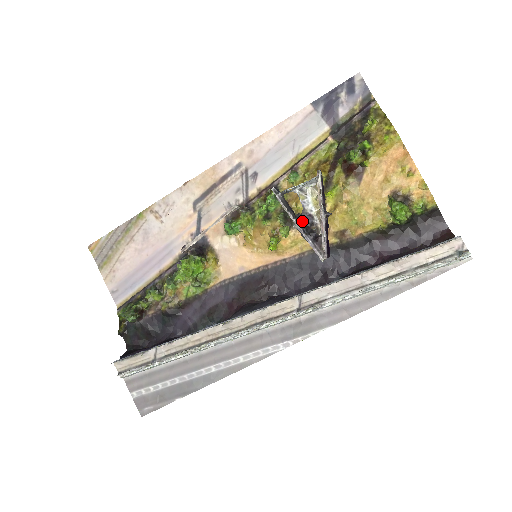
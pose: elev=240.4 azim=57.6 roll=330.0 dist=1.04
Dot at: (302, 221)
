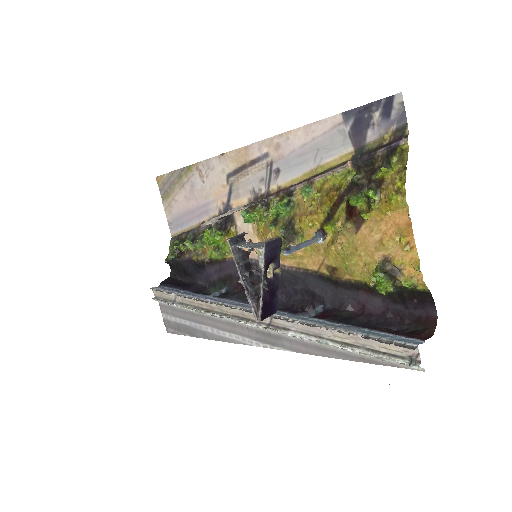
Dot at: (255, 274)
